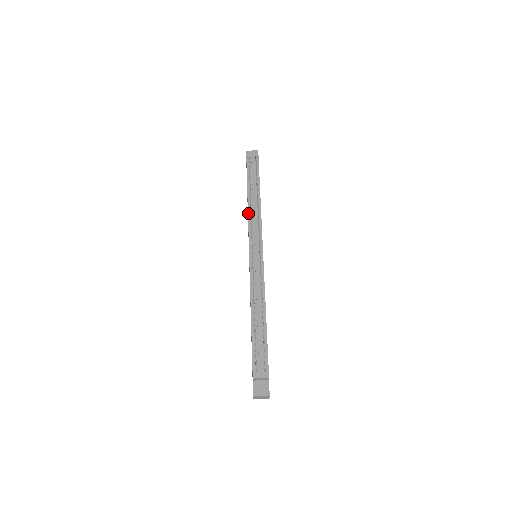
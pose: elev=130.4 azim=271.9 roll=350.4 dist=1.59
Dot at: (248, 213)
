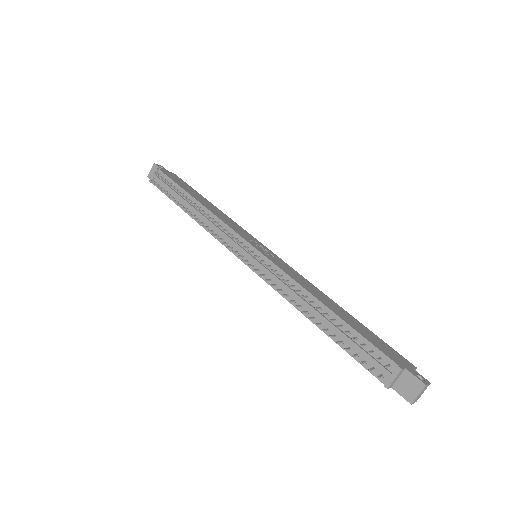
Dot at: (205, 229)
